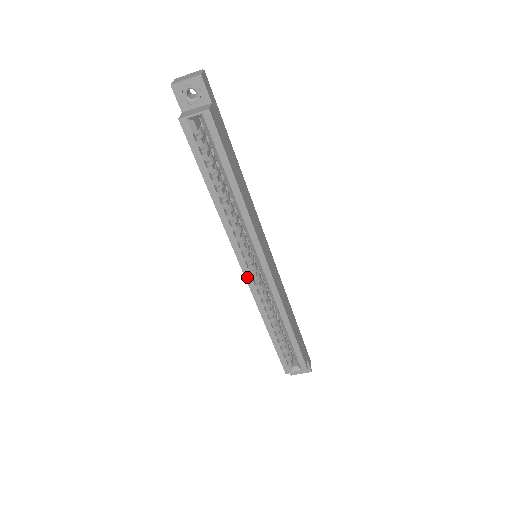
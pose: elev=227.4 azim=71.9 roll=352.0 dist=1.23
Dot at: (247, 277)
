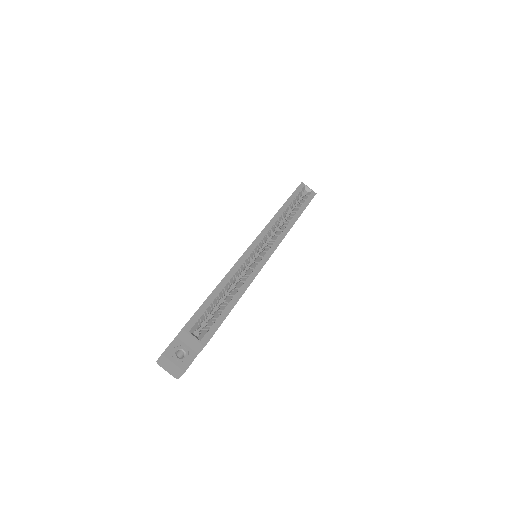
Dot at: (253, 244)
